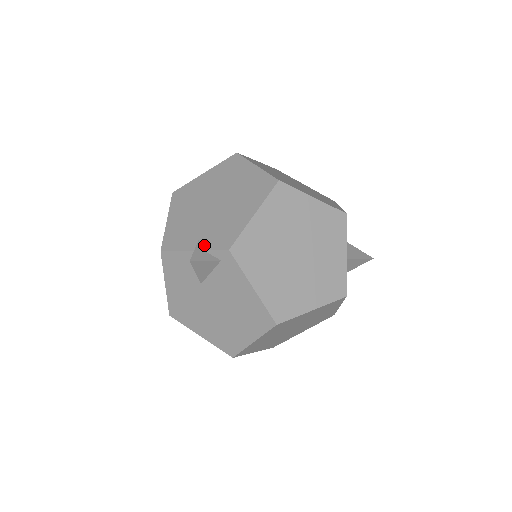
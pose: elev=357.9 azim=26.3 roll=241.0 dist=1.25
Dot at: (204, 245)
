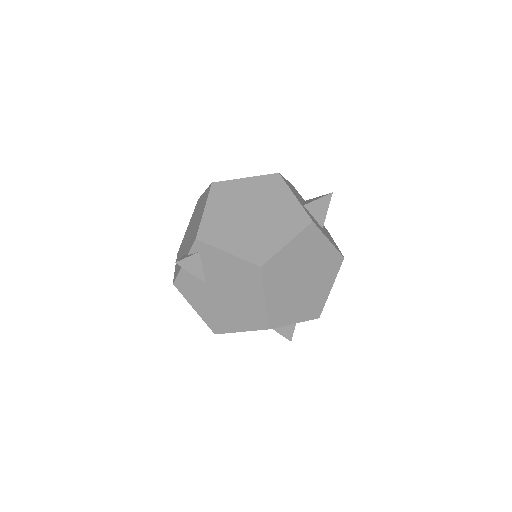
Dot at: (187, 253)
